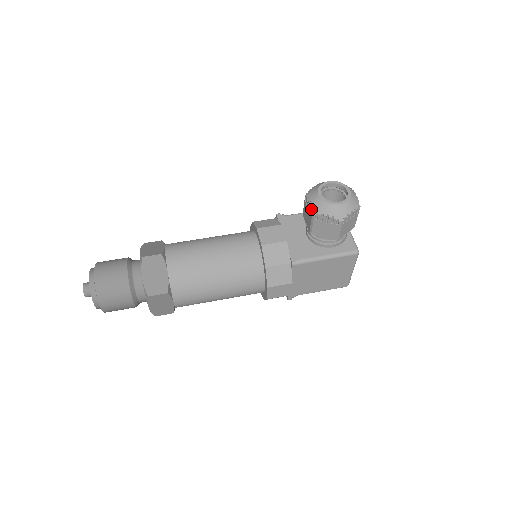
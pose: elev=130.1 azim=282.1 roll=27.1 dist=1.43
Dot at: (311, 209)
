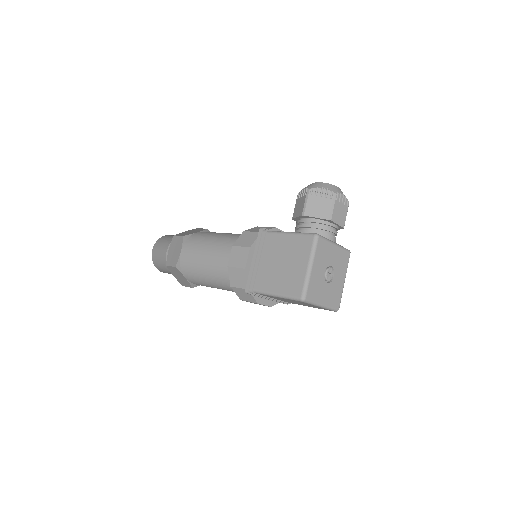
Dot at: occluded
